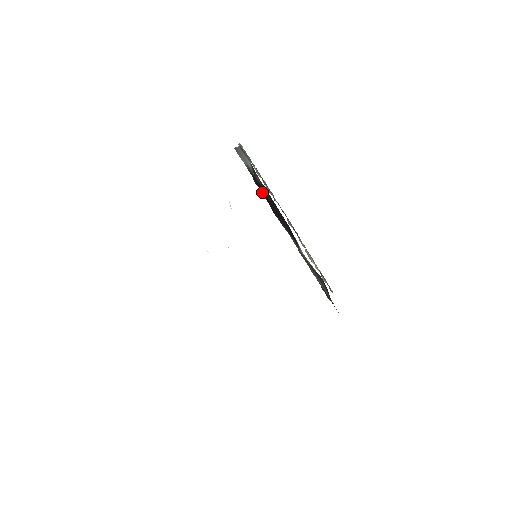
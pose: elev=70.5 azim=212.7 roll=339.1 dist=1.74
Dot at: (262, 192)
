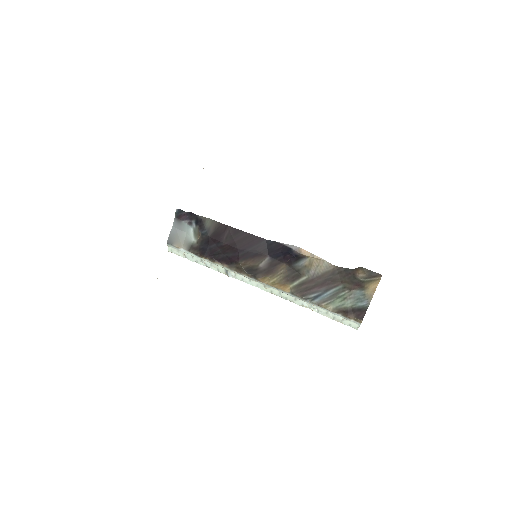
Dot at: (217, 251)
